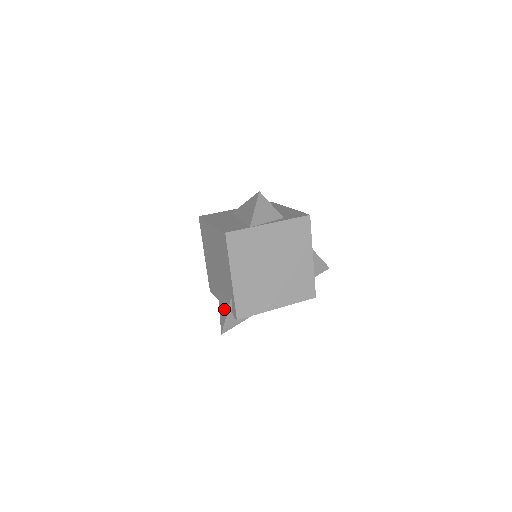
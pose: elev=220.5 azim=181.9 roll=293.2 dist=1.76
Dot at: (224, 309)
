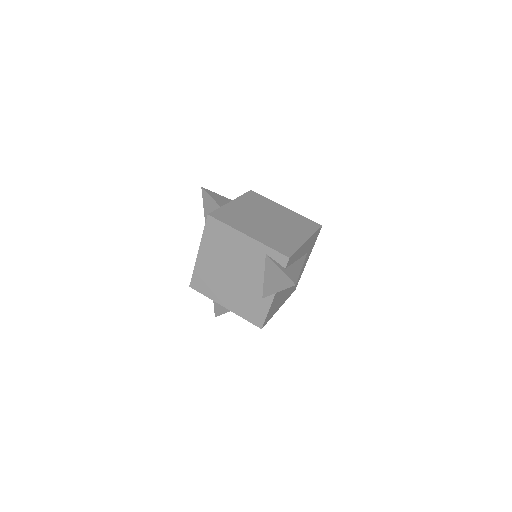
Dot at: (275, 275)
